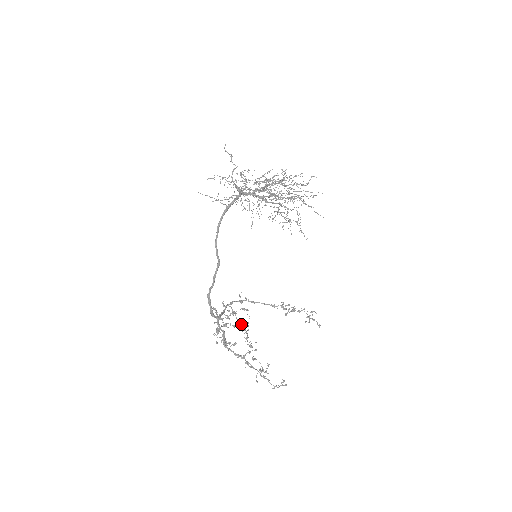
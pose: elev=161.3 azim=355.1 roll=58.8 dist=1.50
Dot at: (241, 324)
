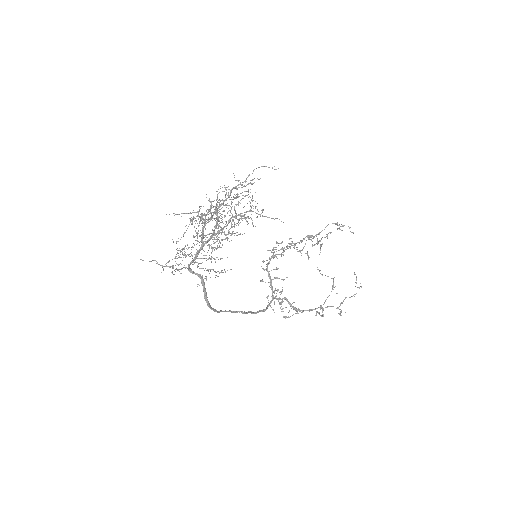
Dot at: (286, 249)
